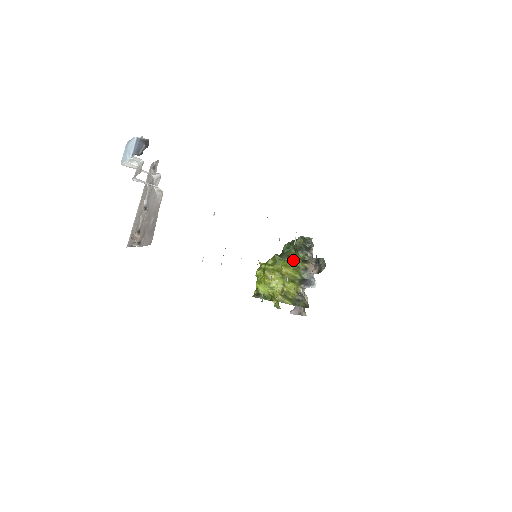
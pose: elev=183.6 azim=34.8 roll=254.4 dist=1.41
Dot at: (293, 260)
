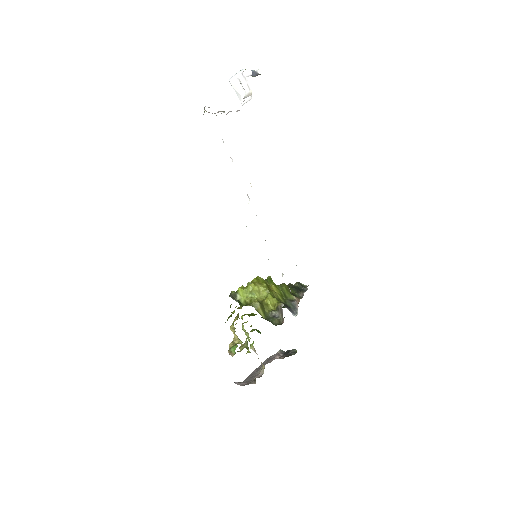
Dot at: (284, 287)
